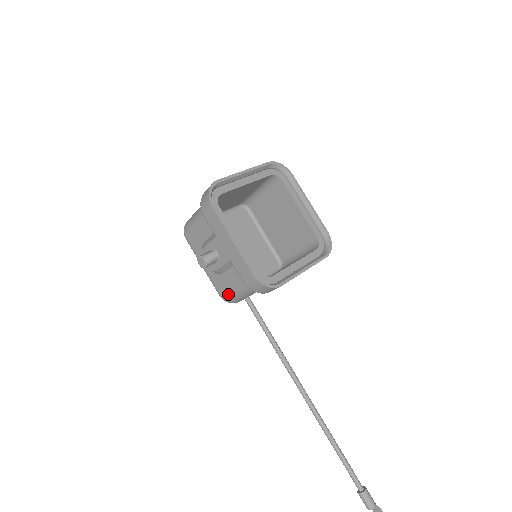
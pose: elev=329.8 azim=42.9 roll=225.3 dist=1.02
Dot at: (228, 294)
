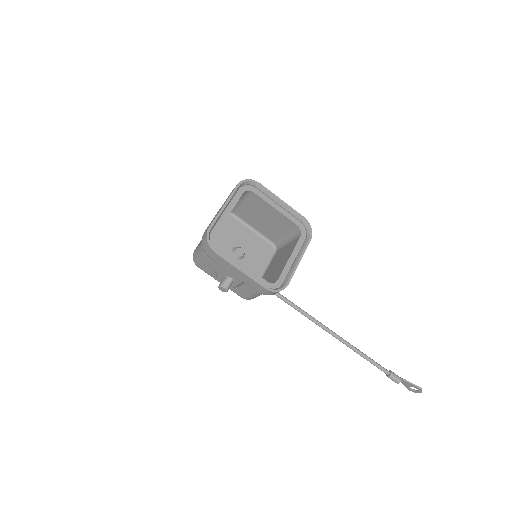
Dot at: (249, 297)
